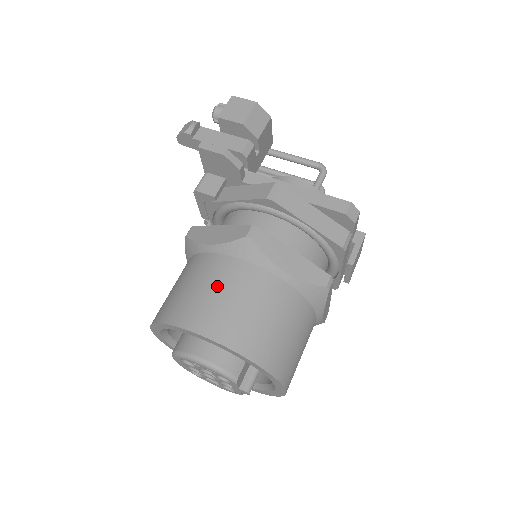
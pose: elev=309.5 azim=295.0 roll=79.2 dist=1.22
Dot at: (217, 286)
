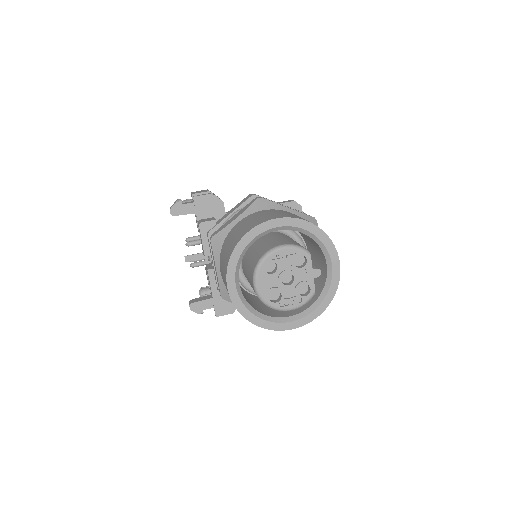
Dot at: (261, 215)
